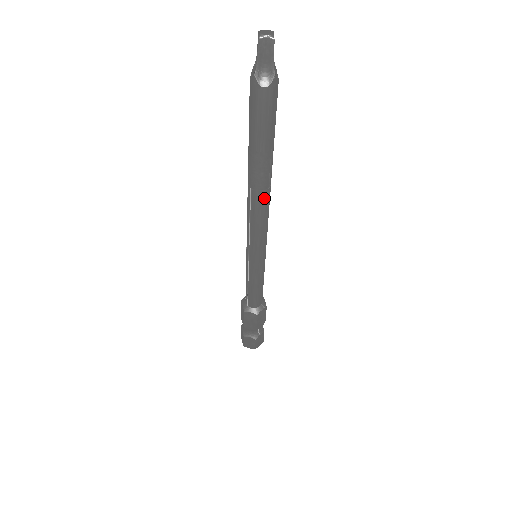
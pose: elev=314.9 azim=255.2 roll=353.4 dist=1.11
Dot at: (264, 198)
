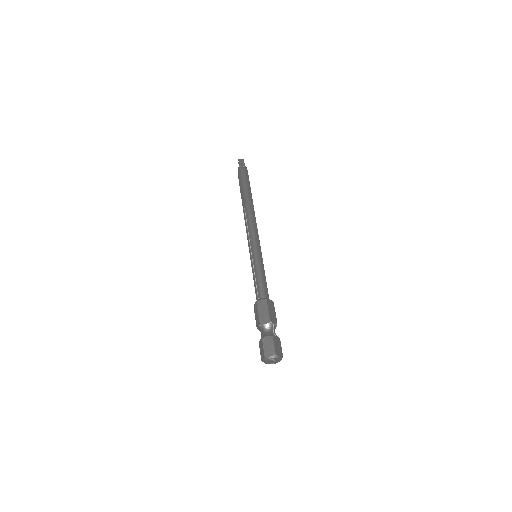
Dot at: (252, 211)
